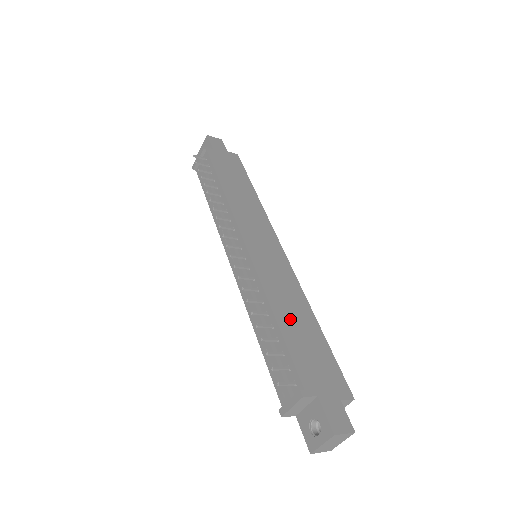
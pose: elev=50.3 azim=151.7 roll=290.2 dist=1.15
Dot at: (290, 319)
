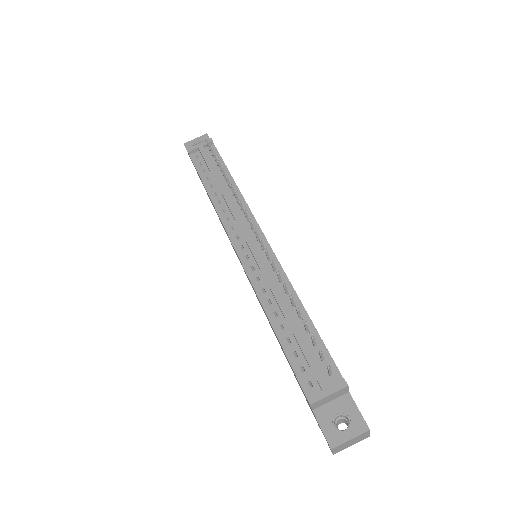
Dot at: occluded
